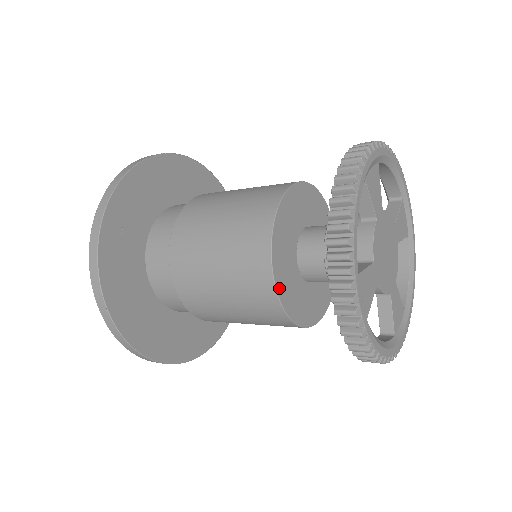
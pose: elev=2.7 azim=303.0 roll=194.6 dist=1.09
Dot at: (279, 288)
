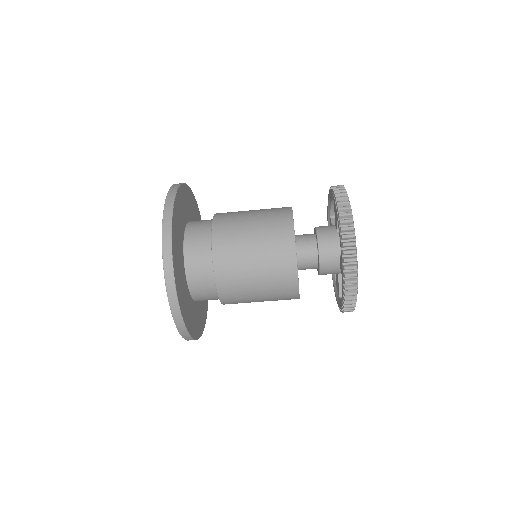
Dot at: occluded
